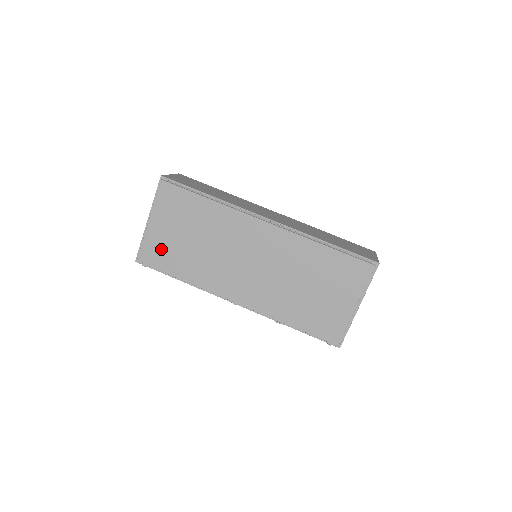
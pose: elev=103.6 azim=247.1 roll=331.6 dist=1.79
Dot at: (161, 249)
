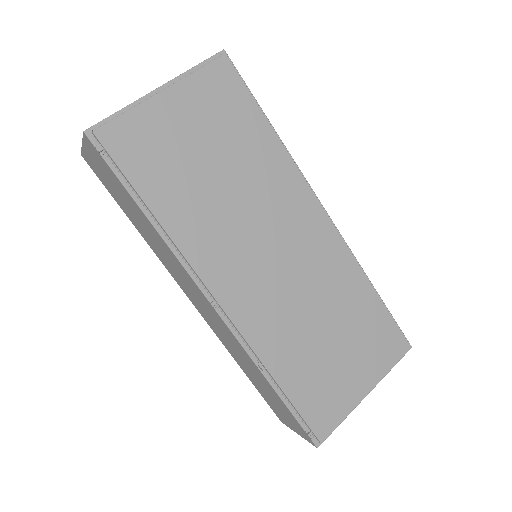
Dot at: (153, 144)
